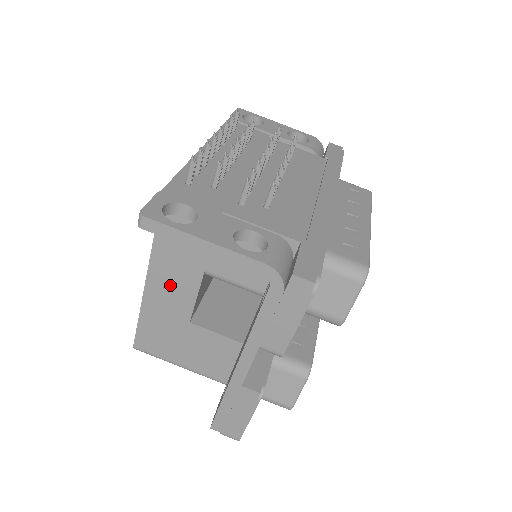
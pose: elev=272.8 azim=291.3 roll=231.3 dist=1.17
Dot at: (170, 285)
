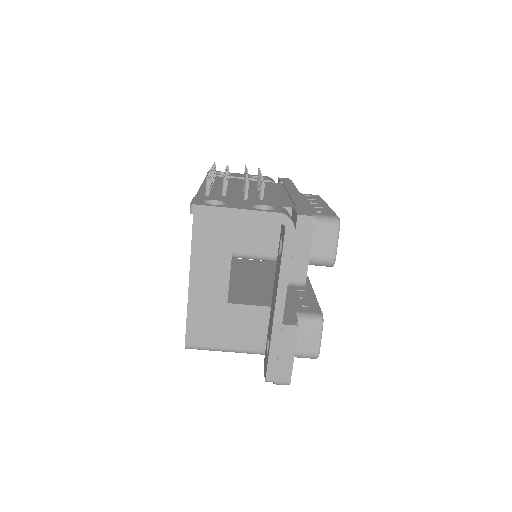
Dot at: (208, 274)
